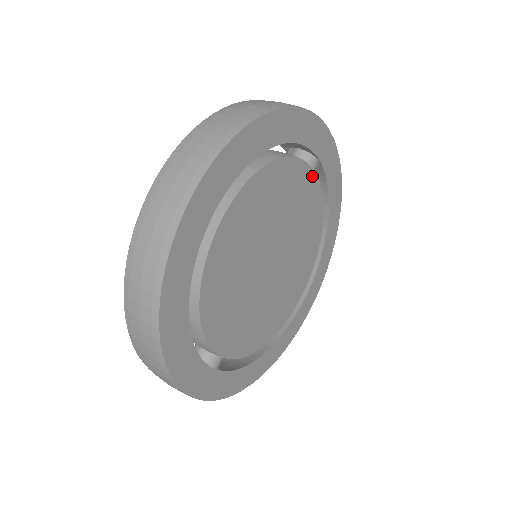
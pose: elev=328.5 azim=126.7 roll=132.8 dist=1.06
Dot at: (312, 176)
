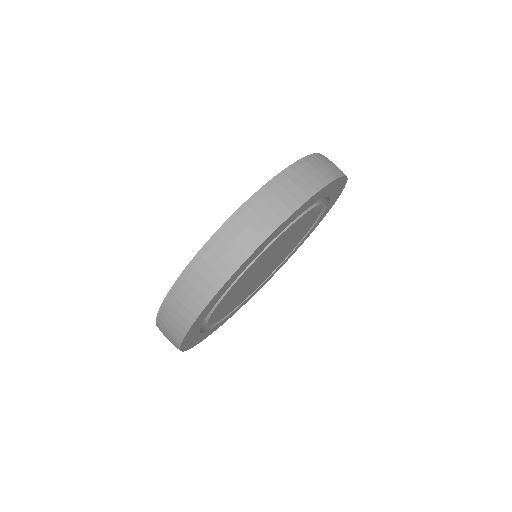
Dot at: (267, 249)
